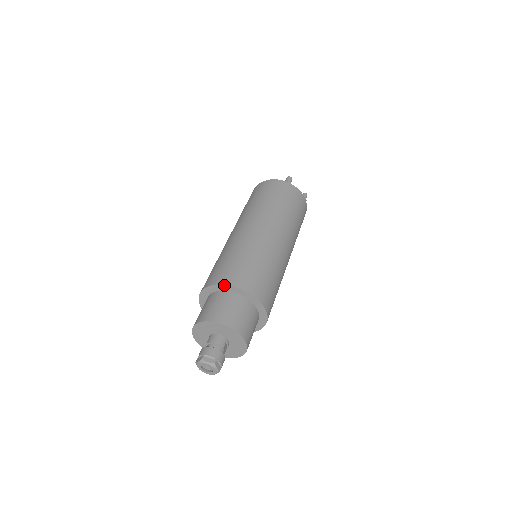
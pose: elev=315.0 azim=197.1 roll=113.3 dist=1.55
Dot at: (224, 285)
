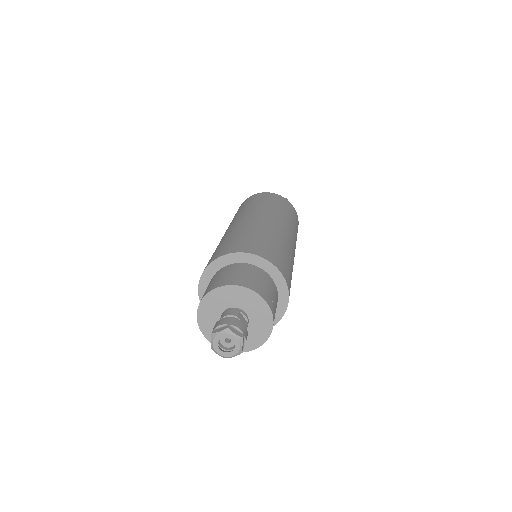
Dot at: (211, 264)
